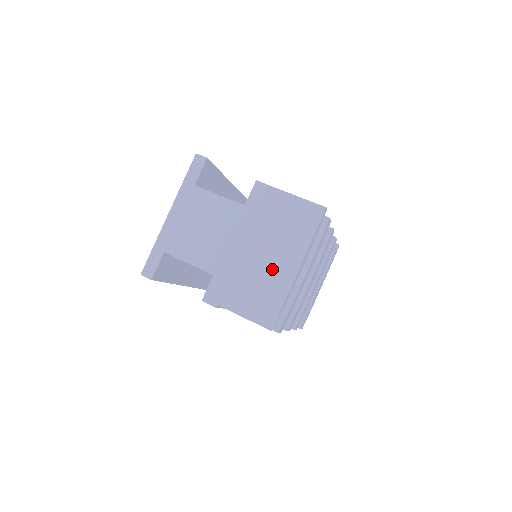
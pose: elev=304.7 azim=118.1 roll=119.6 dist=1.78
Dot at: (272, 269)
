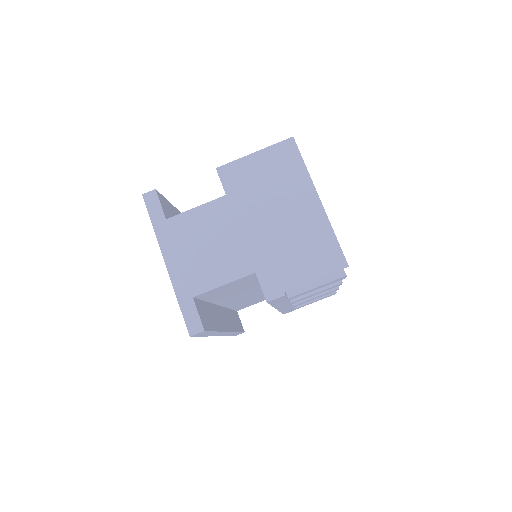
Dot at: (299, 220)
